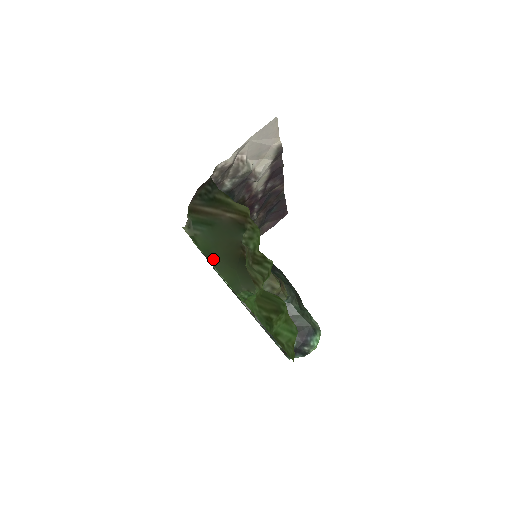
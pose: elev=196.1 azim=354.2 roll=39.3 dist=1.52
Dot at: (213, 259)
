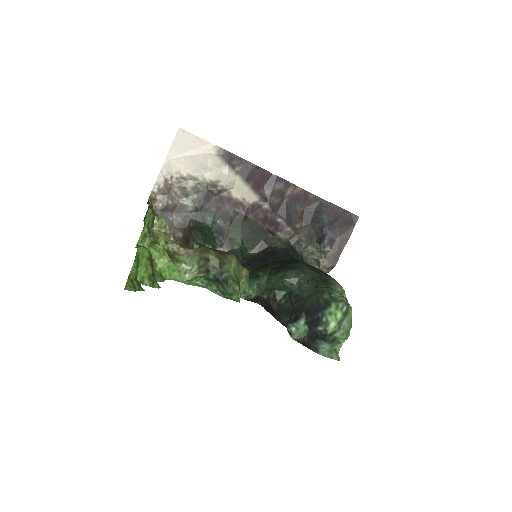
Dot at: occluded
